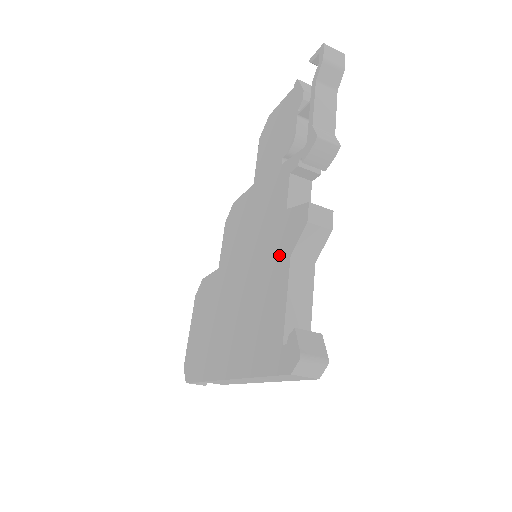
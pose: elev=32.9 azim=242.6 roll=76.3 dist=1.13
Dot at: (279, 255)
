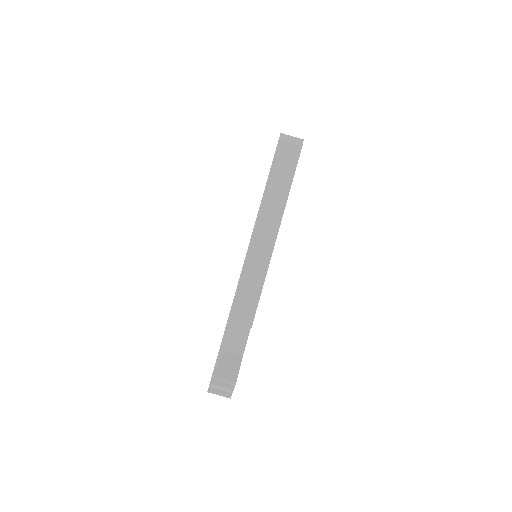
Dot at: occluded
